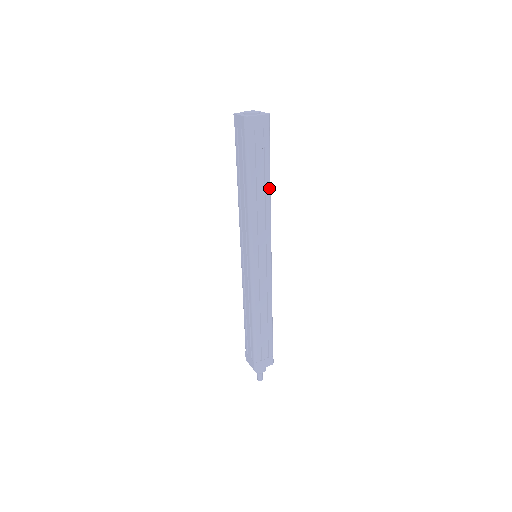
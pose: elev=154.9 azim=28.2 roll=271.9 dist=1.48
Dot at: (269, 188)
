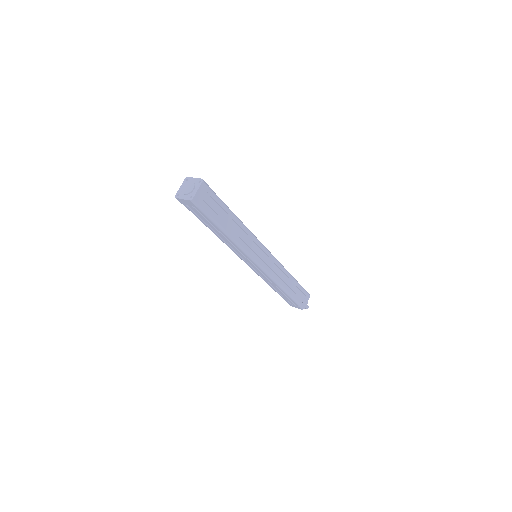
Dot at: (237, 218)
